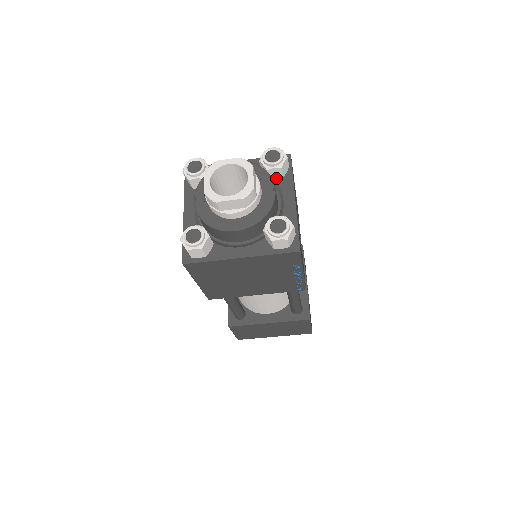
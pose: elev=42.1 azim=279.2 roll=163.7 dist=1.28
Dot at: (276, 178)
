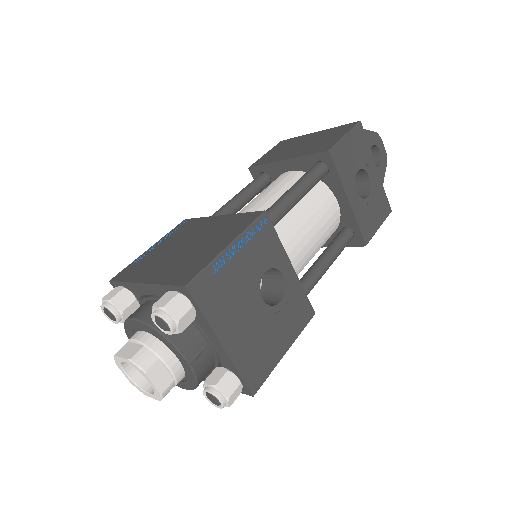
Dot at: occluded
